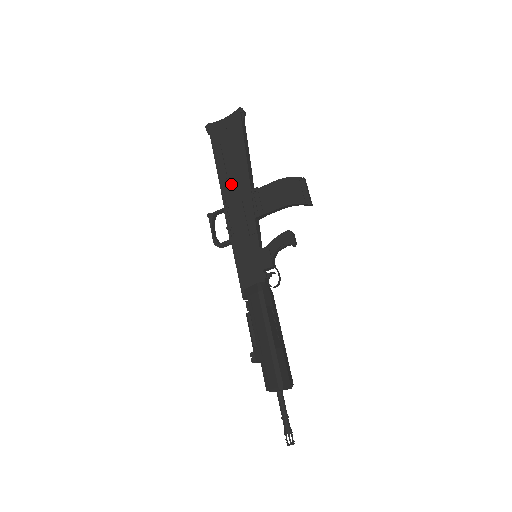
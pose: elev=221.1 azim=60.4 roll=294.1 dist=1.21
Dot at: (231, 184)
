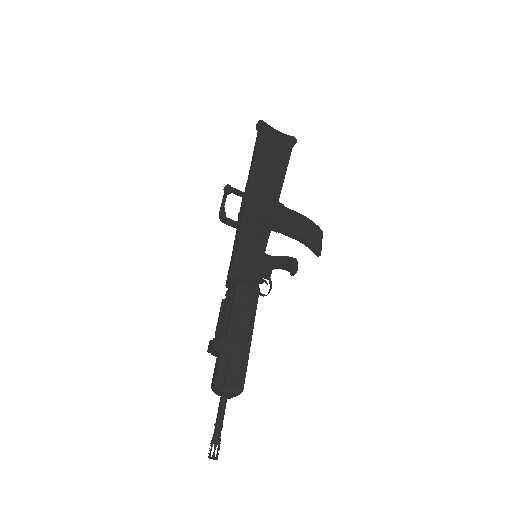
Dot at: (262, 182)
